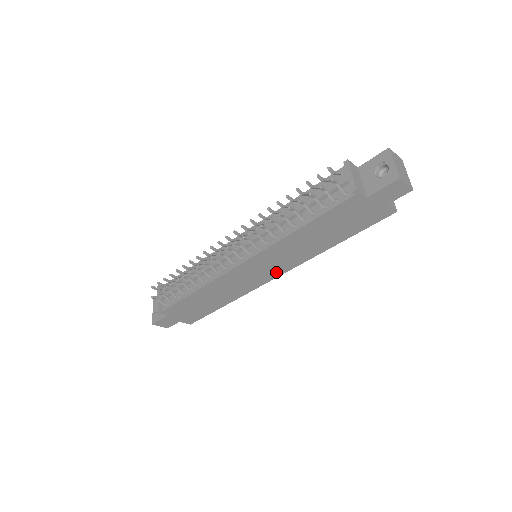
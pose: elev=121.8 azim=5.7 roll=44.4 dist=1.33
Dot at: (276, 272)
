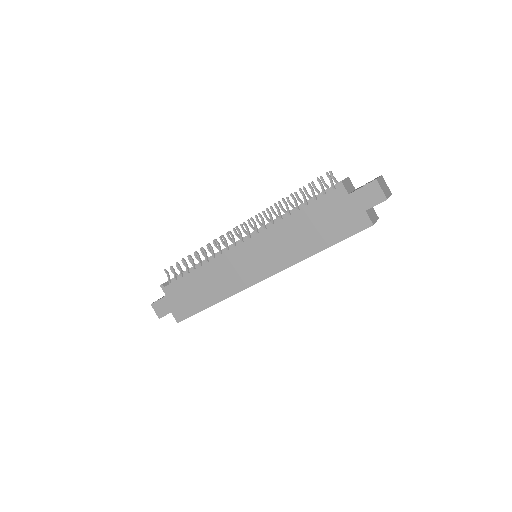
Dot at: (264, 271)
